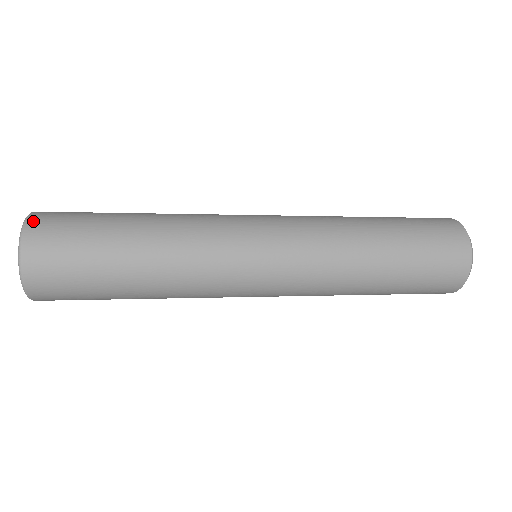
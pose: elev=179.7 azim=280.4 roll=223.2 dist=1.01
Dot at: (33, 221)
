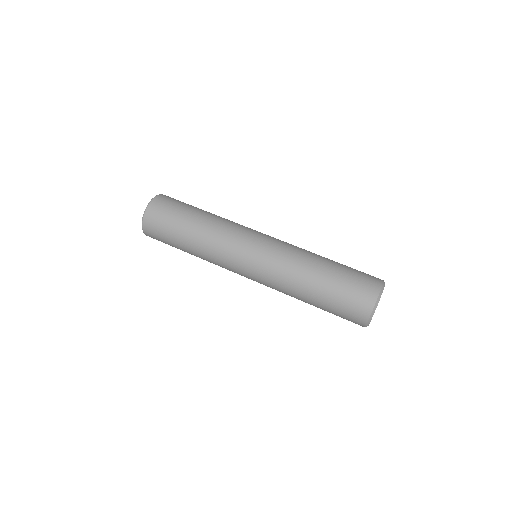
Dot at: (151, 206)
